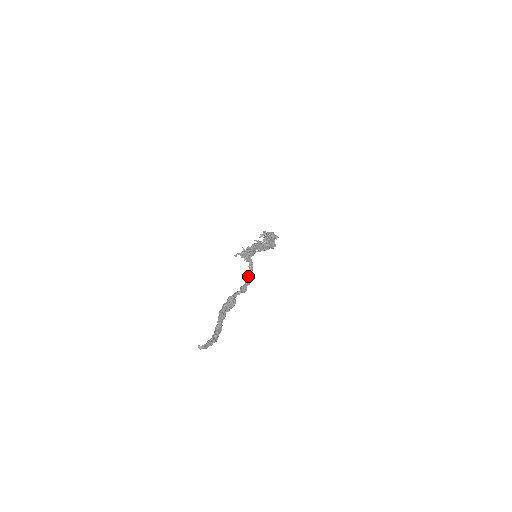
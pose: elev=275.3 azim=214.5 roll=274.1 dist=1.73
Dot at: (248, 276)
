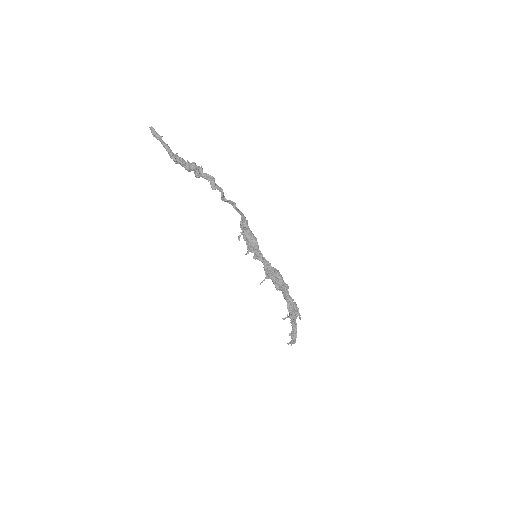
Dot at: (228, 200)
